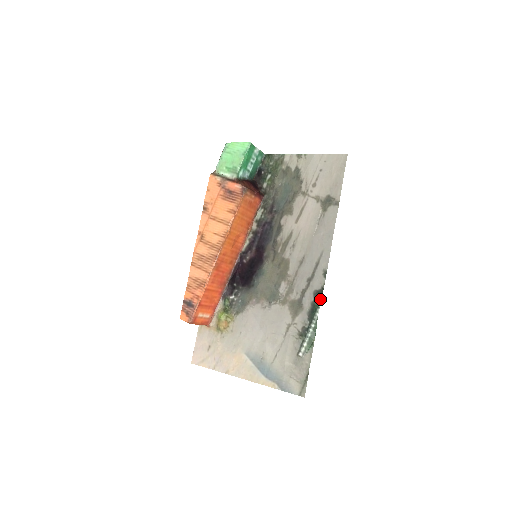
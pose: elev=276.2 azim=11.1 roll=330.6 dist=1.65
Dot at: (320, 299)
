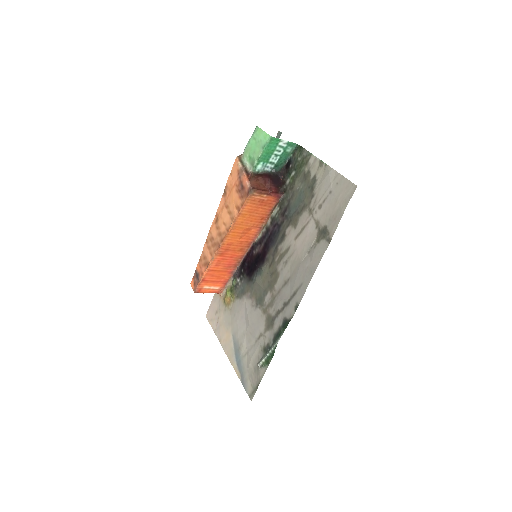
Dot at: occluded
